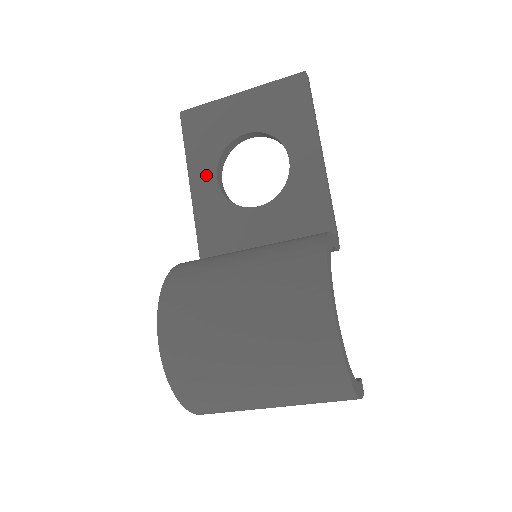
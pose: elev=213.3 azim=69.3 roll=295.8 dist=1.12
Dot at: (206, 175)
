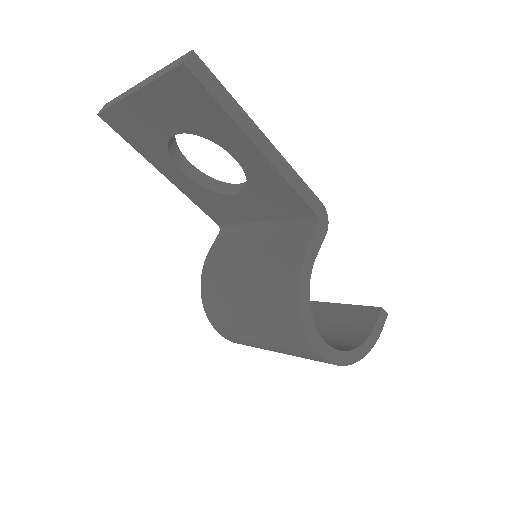
Dot at: (171, 170)
